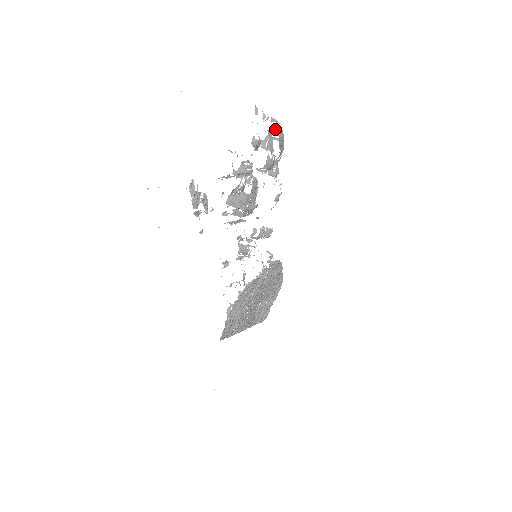
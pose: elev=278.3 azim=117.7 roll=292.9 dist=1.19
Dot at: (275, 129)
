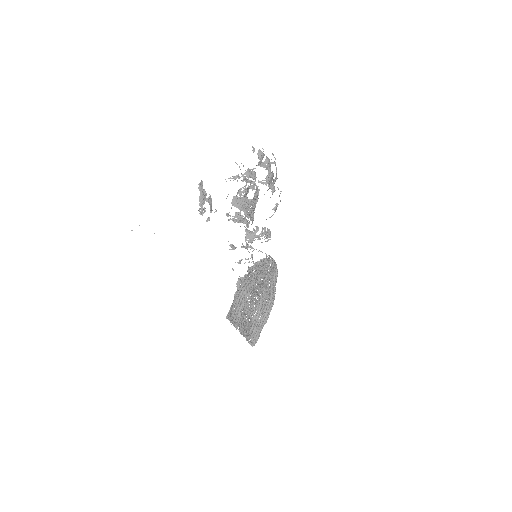
Dot at: (273, 155)
